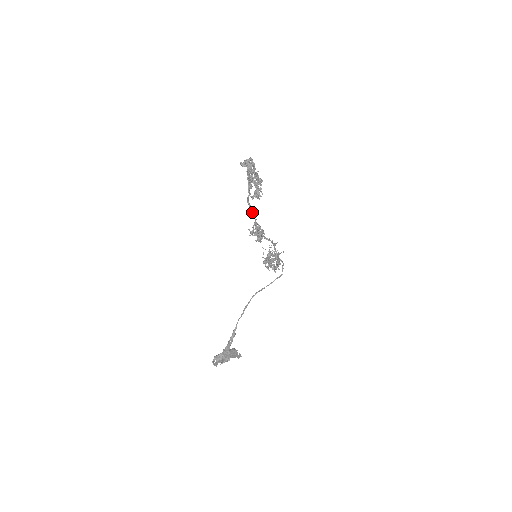
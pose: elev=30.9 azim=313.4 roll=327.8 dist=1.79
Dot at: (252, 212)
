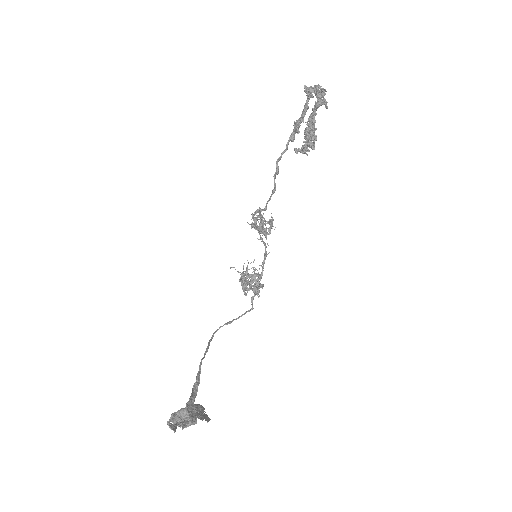
Dot at: (274, 183)
